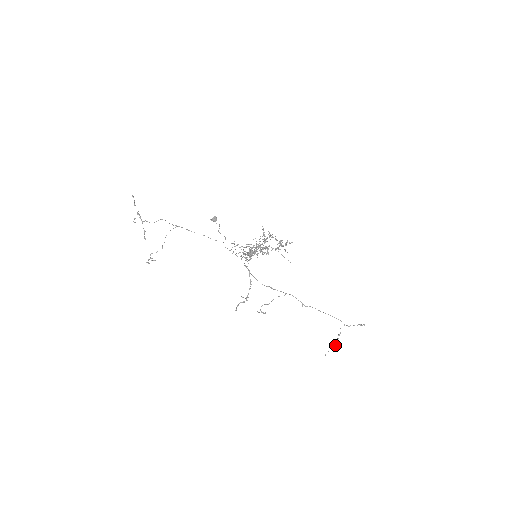
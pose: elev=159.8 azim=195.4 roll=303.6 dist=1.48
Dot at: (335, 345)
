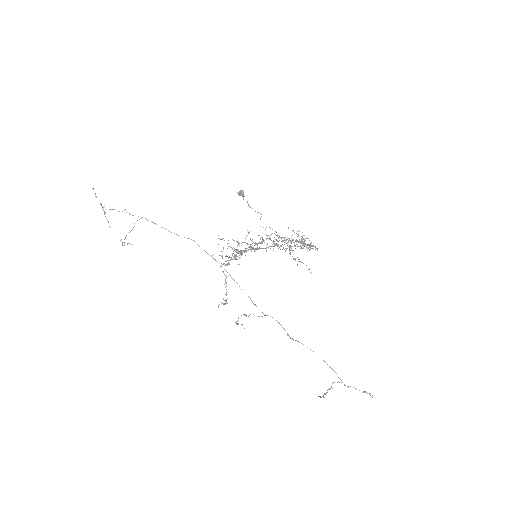
Dot at: (323, 396)
